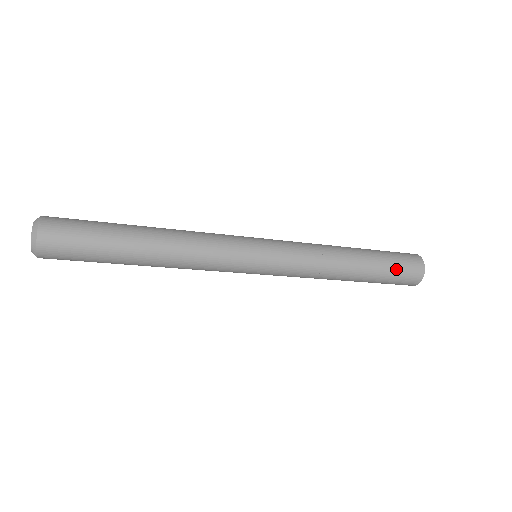
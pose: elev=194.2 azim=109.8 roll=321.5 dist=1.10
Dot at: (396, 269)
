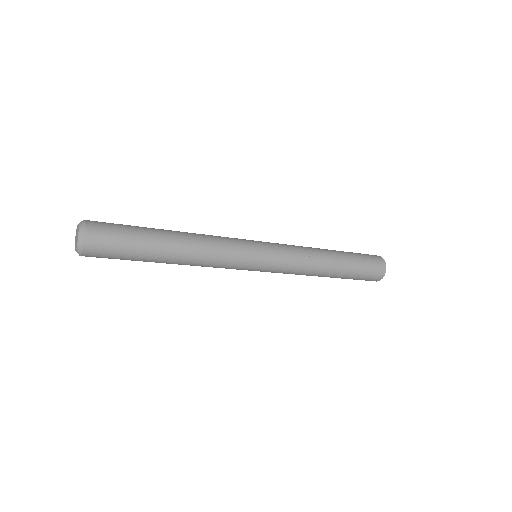
Dot at: (365, 264)
